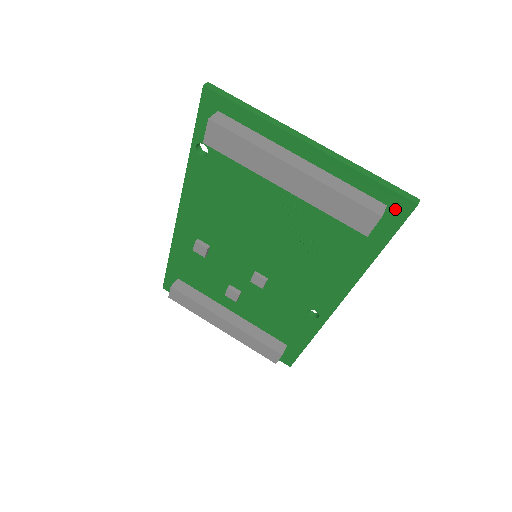
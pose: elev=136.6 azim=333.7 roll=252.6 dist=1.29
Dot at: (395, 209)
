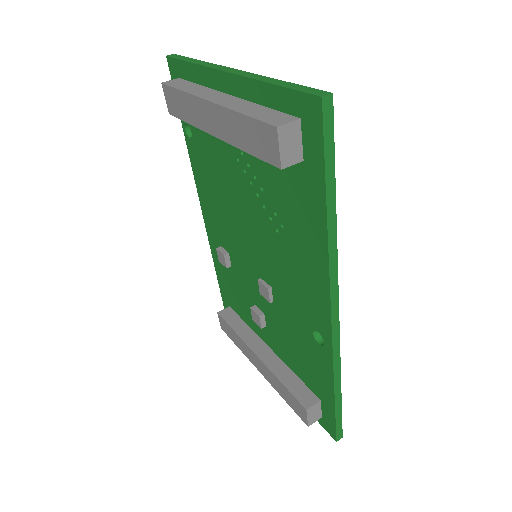
Dot at: (308, 120)
